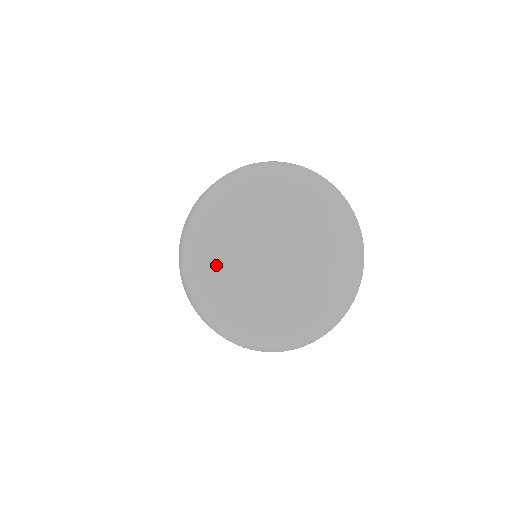
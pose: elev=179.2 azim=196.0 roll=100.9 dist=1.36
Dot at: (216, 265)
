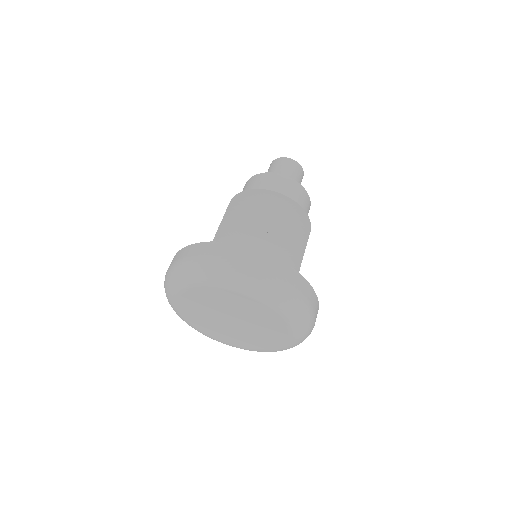
Dot at: (206, 333)
